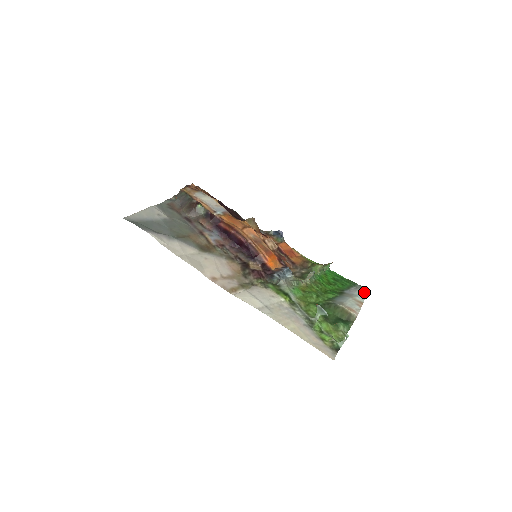
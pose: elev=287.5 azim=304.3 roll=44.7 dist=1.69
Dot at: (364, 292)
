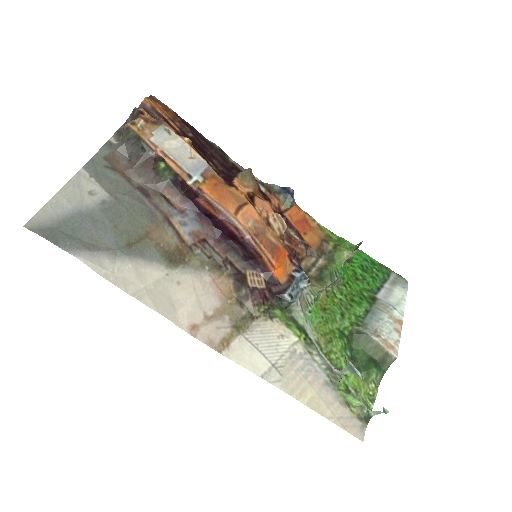
Dot at: (403, 294)
